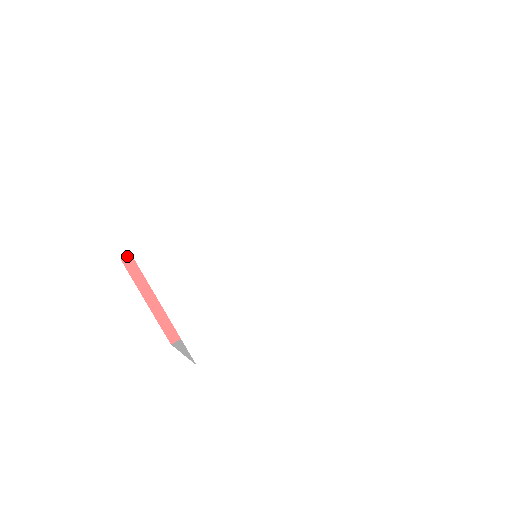
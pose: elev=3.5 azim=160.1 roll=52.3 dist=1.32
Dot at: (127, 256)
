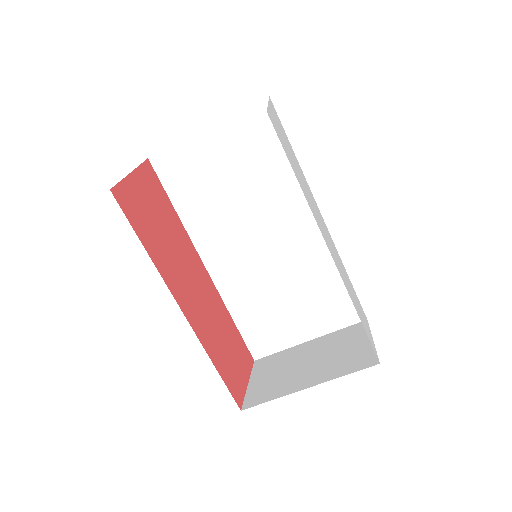
Dot at: (152, 165)
